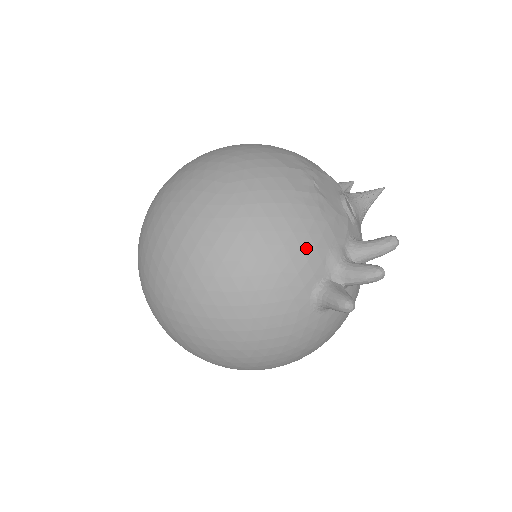
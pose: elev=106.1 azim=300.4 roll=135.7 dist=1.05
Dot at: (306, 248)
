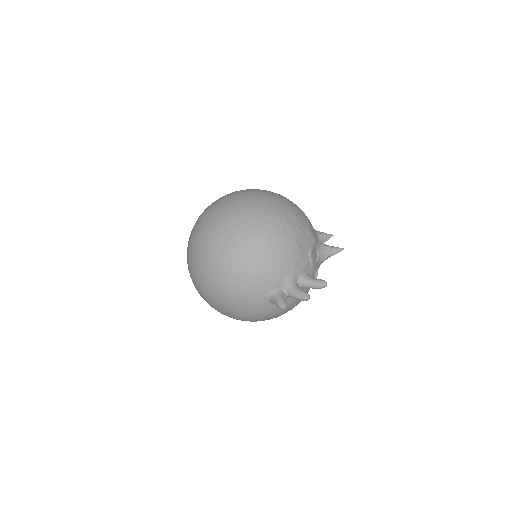
Dot at: (275, 270)
